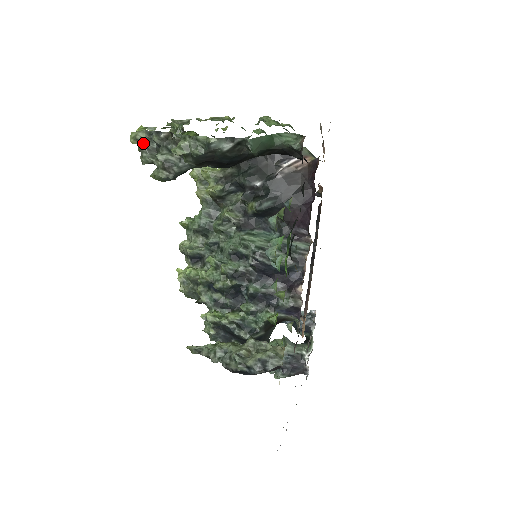
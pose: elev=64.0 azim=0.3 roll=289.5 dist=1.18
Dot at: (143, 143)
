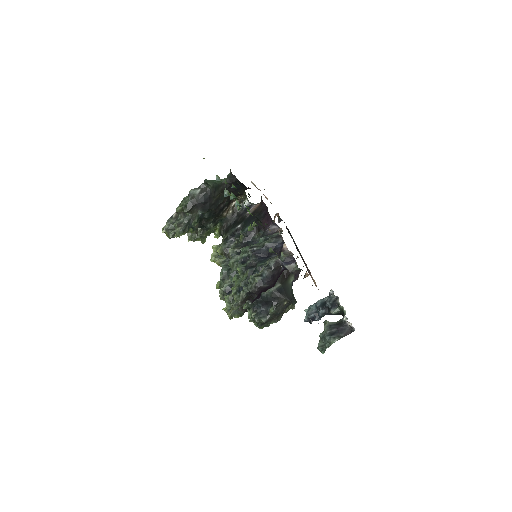
Dot at: (168, 229)
